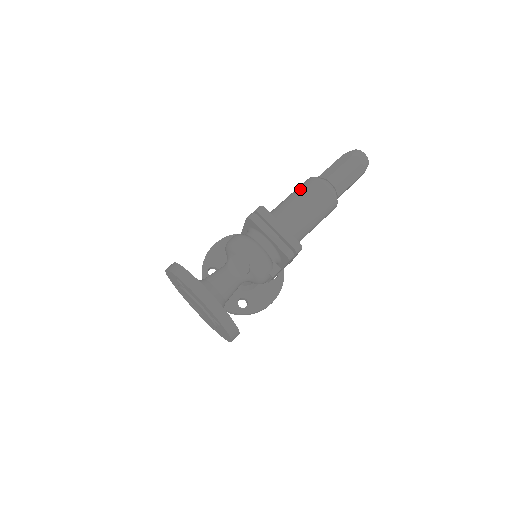
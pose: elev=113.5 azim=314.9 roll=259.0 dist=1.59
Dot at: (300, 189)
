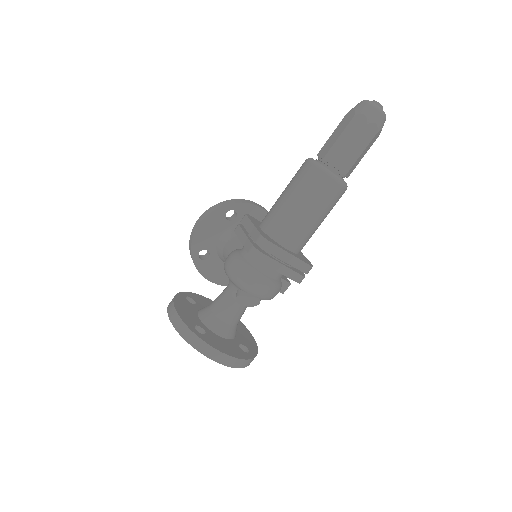
Dot at: (304, 190)
